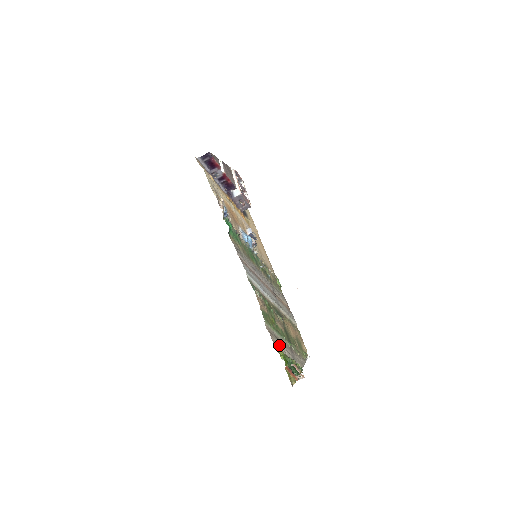
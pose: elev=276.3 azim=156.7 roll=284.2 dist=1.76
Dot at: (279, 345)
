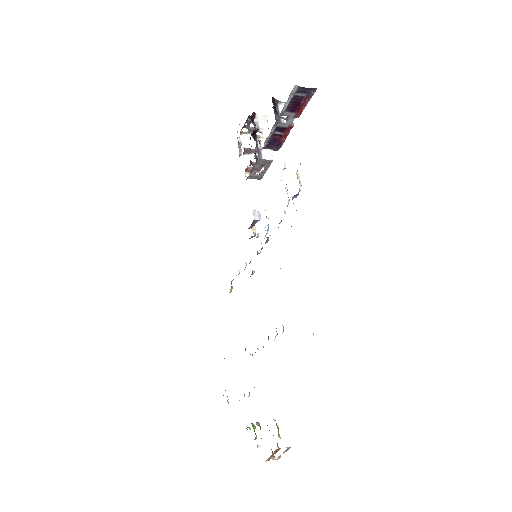
Dot at: occluded
